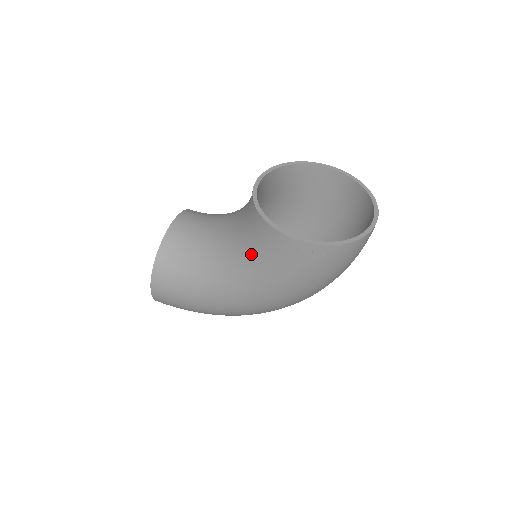
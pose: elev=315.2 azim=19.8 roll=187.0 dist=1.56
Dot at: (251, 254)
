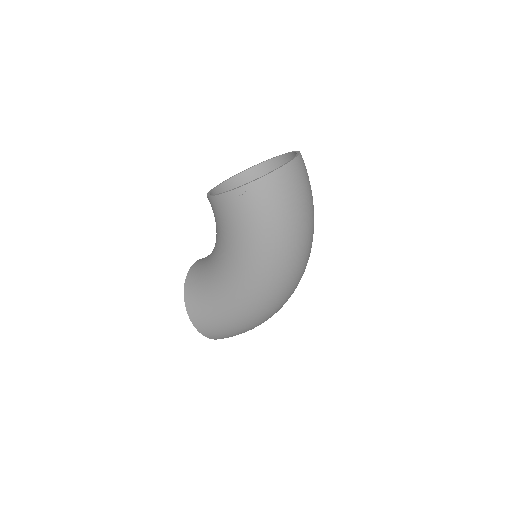
Dot at: (222, 234)
